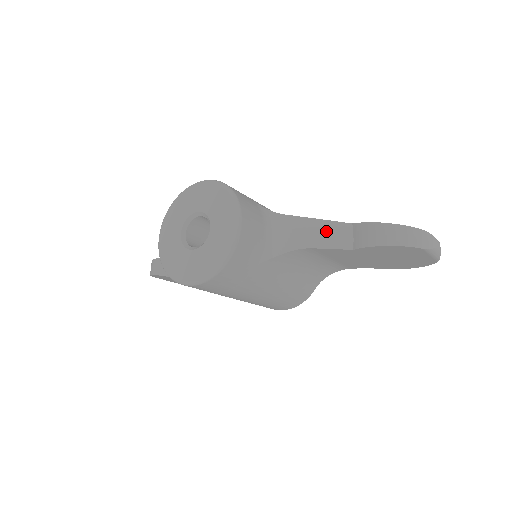
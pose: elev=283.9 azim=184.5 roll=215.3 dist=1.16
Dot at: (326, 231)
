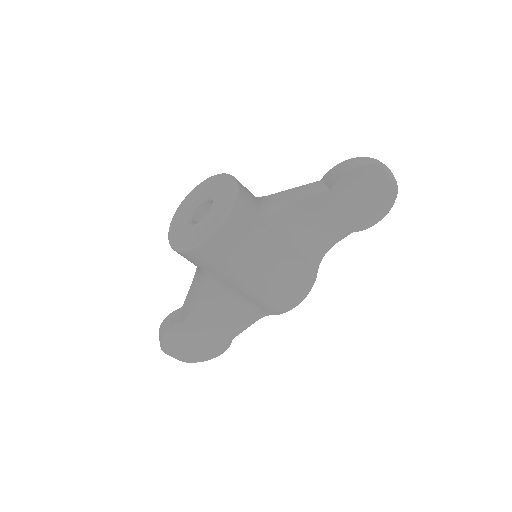
Dot at: (304, 190)
